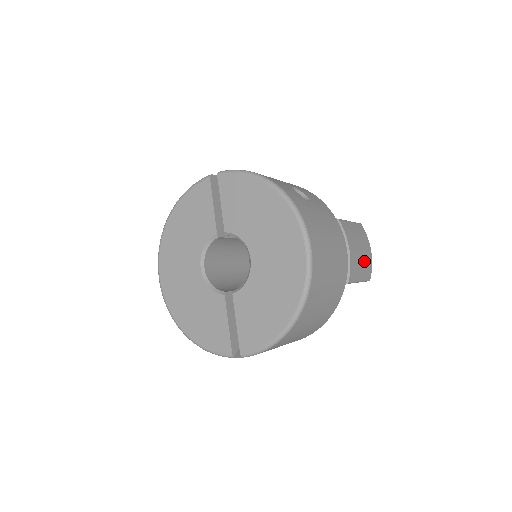
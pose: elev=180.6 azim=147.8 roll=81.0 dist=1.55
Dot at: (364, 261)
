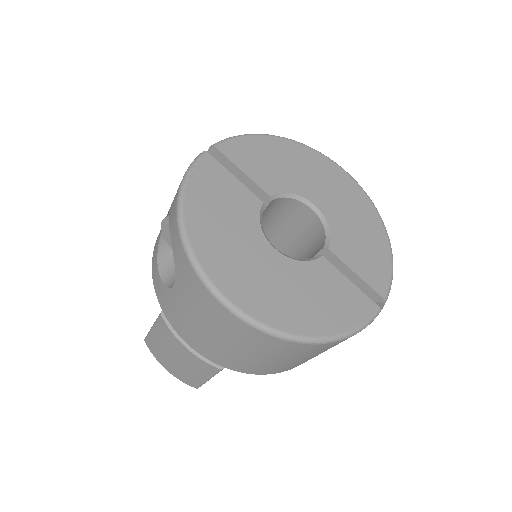
Dot at: occluded
